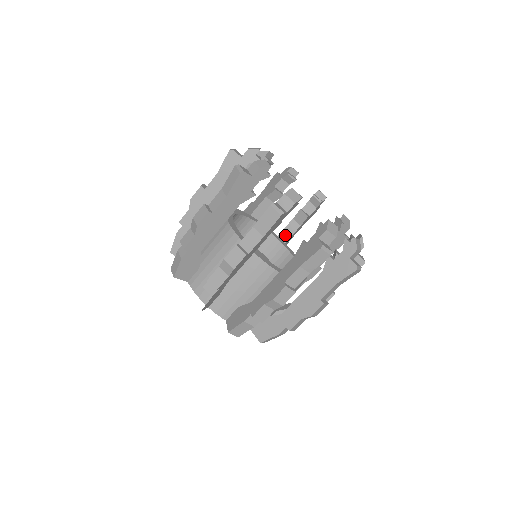
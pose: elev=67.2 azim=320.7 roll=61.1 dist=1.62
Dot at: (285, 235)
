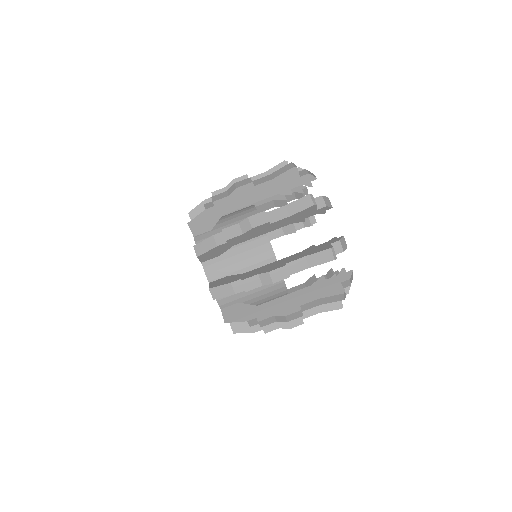
Dot at: (290, 292)
